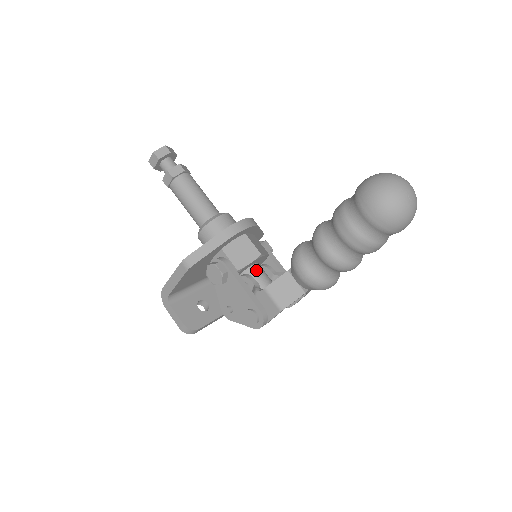
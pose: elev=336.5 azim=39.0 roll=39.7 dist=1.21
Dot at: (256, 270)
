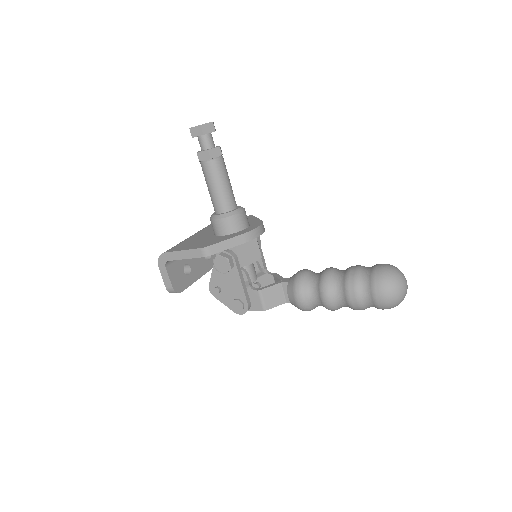
Dot at: (251, 266)
